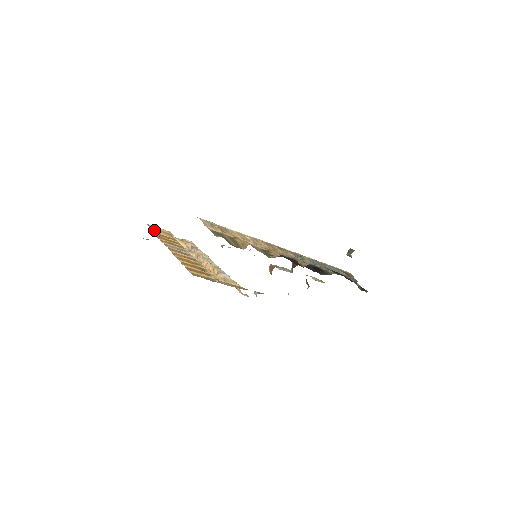
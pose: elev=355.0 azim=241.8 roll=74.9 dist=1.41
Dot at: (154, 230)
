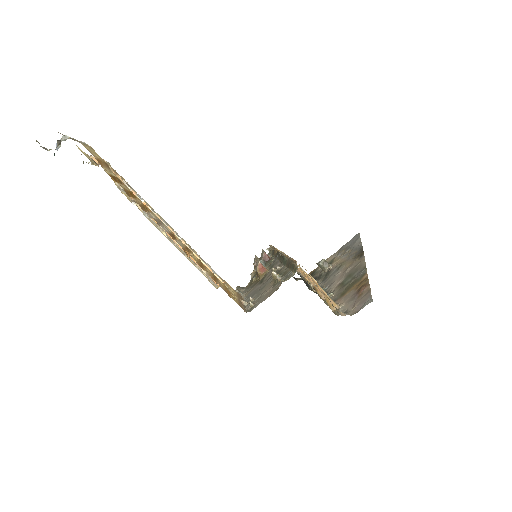
Dot at: (99, 163)
